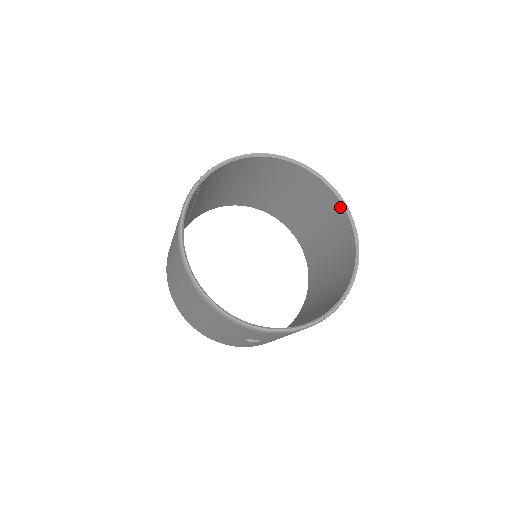
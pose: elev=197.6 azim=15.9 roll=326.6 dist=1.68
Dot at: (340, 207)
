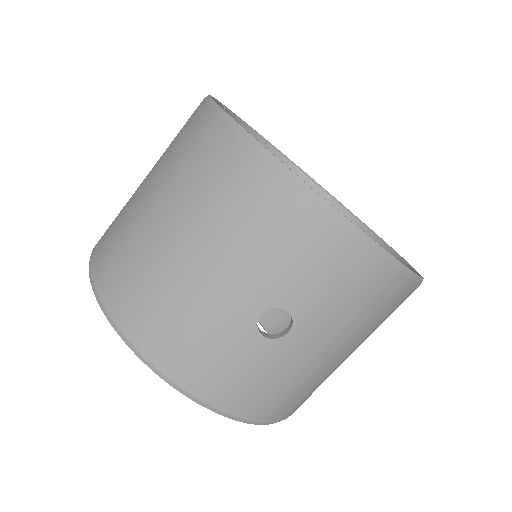
Dot at: occluded
